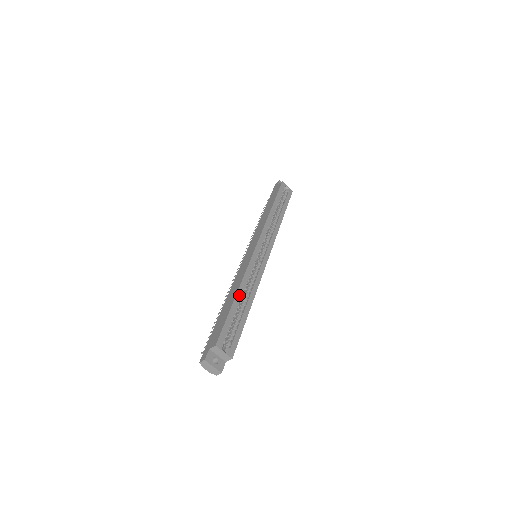
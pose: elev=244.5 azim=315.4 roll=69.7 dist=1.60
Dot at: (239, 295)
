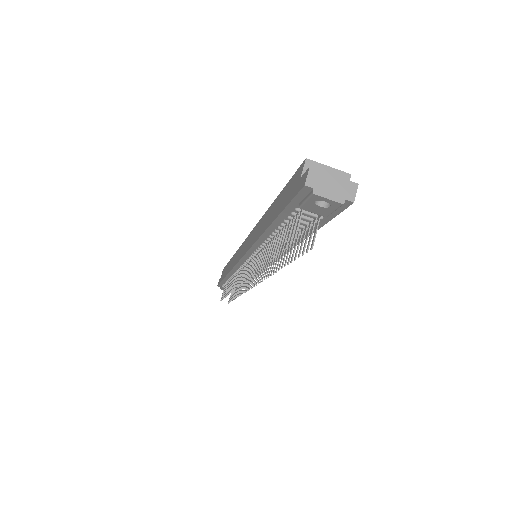
Dot at: occluded
